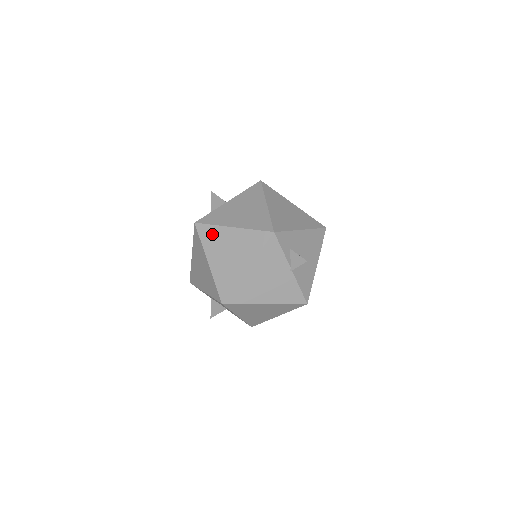
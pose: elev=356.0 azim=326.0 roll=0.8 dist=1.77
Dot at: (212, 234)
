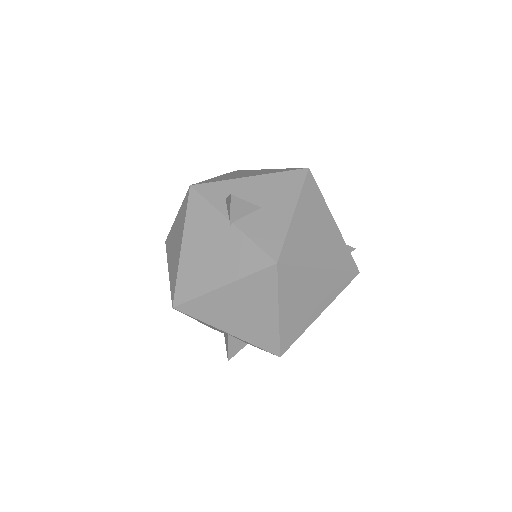
Dot at: (170, 239)
